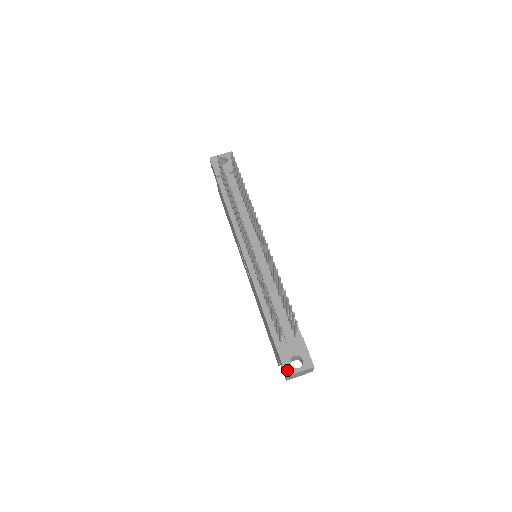
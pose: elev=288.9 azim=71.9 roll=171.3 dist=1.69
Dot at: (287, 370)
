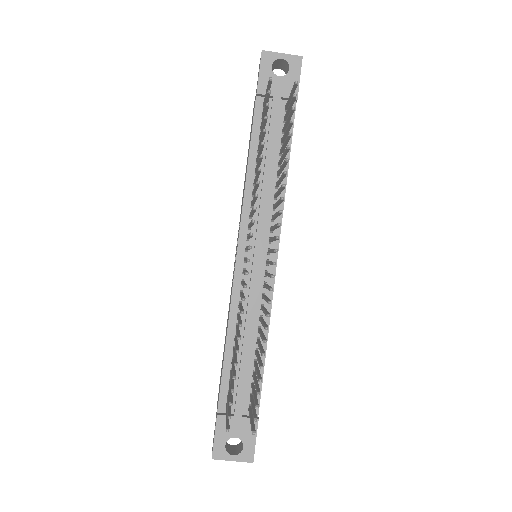
Dot at: (217, 451)
